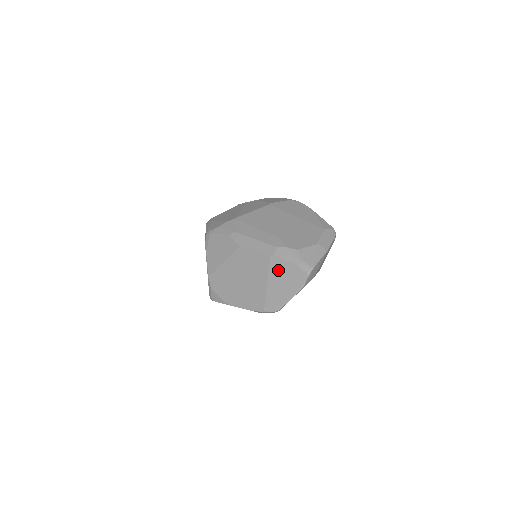
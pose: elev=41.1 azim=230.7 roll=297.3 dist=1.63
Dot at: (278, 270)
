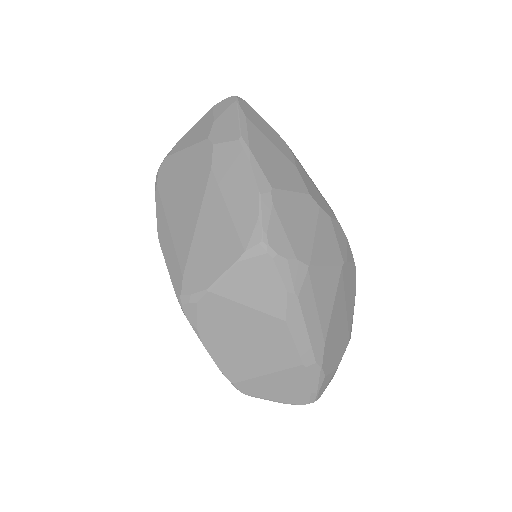
Dot at: (292, 379)
